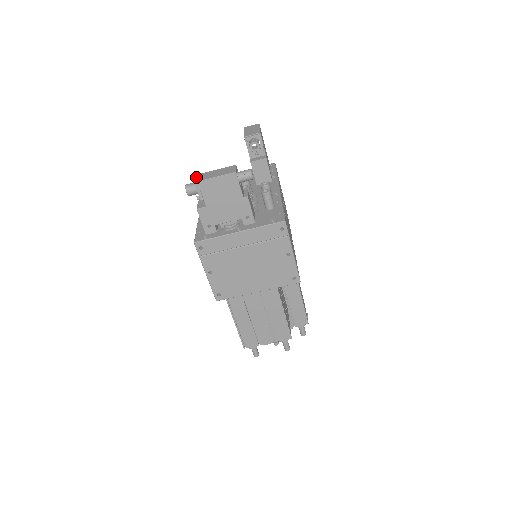
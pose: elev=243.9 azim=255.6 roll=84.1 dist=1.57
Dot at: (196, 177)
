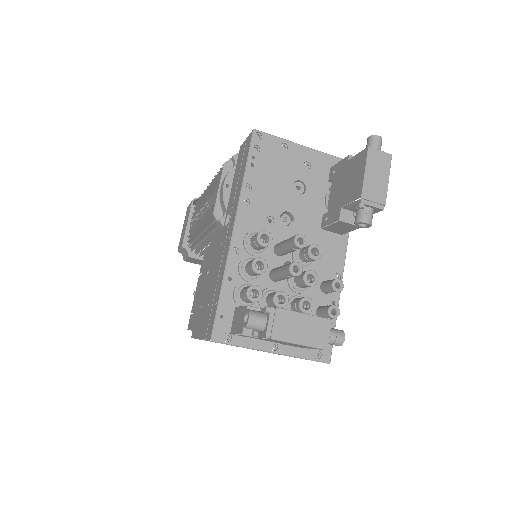
Dot at: (271, 316)
